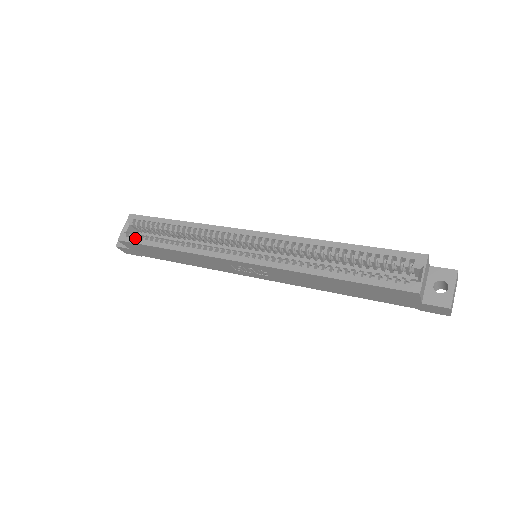
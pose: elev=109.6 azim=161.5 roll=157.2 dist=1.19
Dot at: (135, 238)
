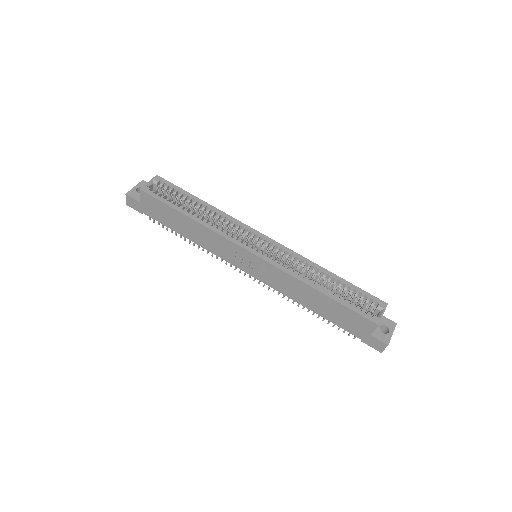
Dot at: (158, 195)
